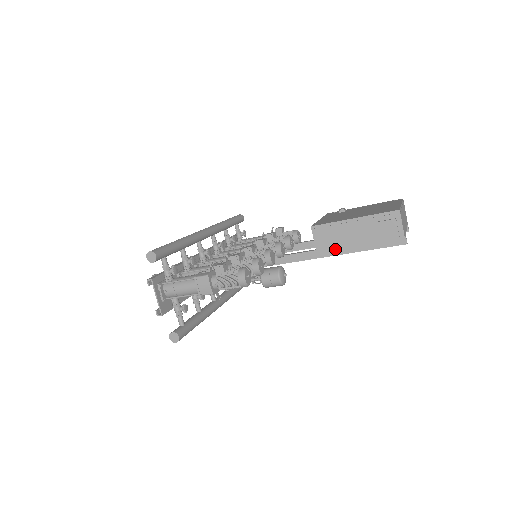
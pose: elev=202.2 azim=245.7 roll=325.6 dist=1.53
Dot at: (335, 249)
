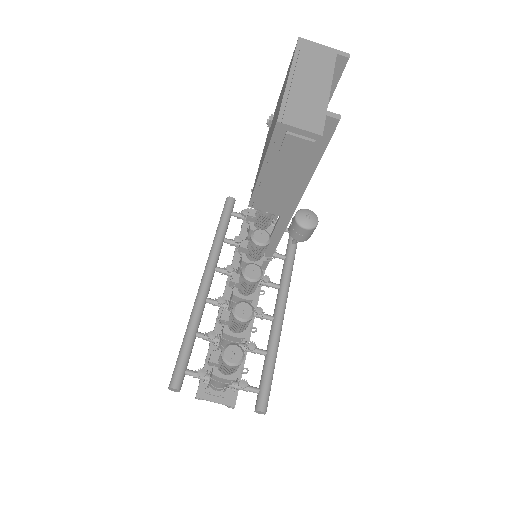
Dot at: (289, 202)
